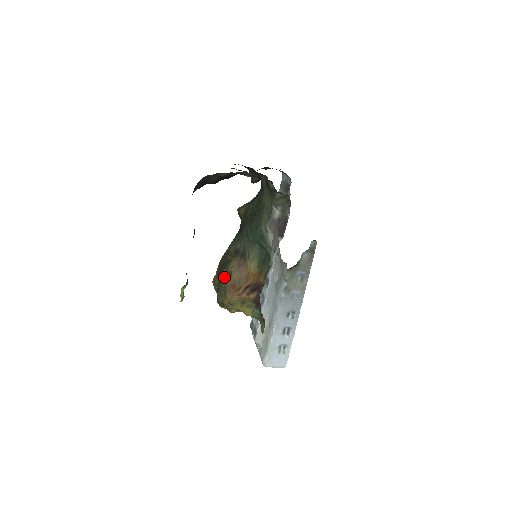
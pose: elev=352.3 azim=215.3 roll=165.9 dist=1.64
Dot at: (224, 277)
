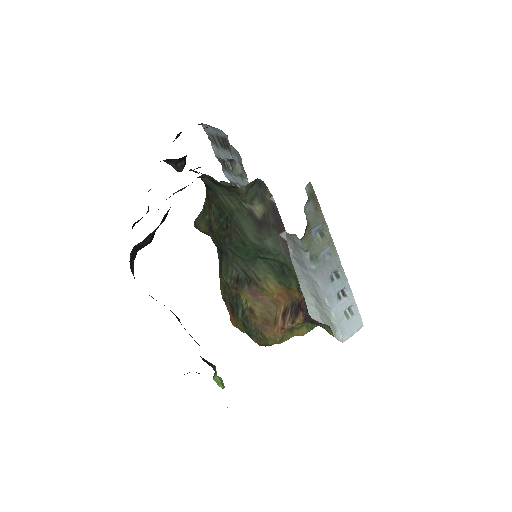
Dot at: (246, 319)
